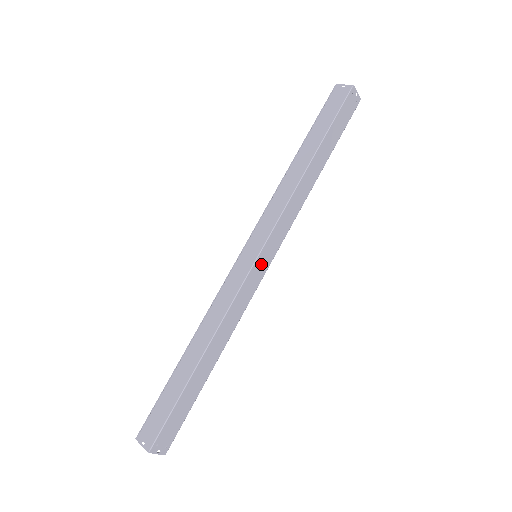
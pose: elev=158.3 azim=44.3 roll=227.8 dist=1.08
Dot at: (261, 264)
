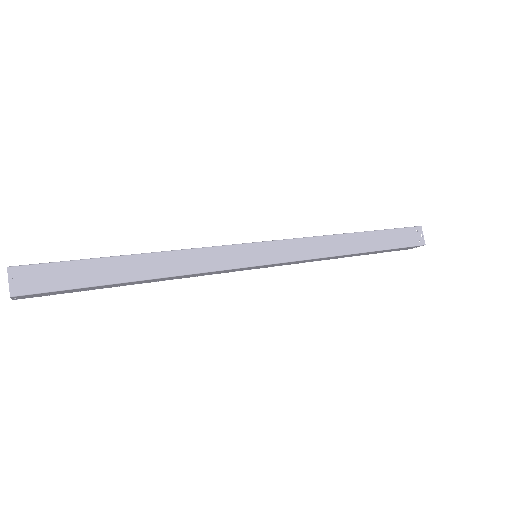
Dot at: (255, 253)
